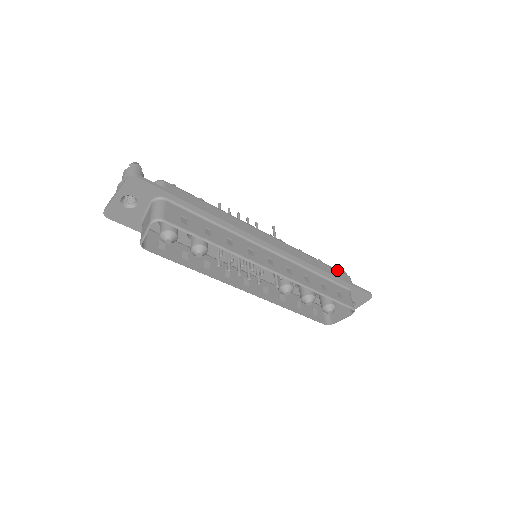
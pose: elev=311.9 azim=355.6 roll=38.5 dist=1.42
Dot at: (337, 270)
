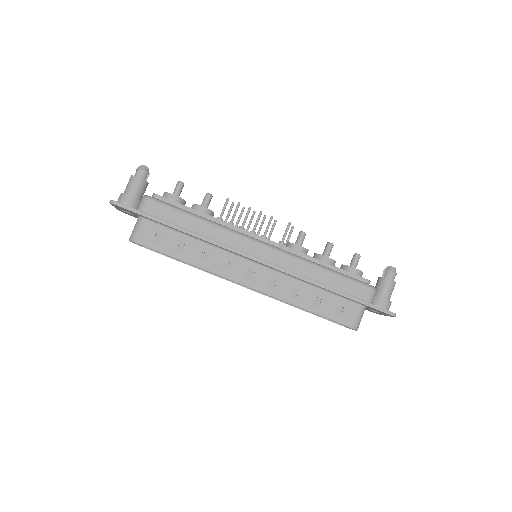
Dot at: (353, 281)
